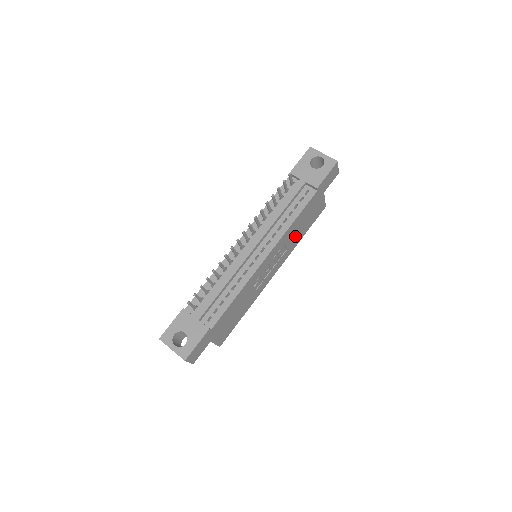
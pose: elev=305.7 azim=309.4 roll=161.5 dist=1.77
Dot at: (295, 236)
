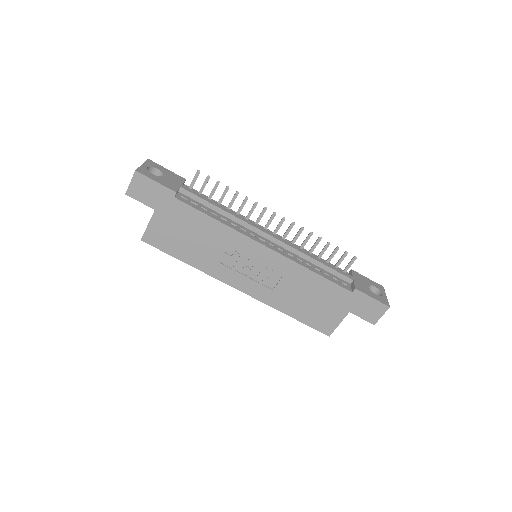
Dot at: (291, 294)
